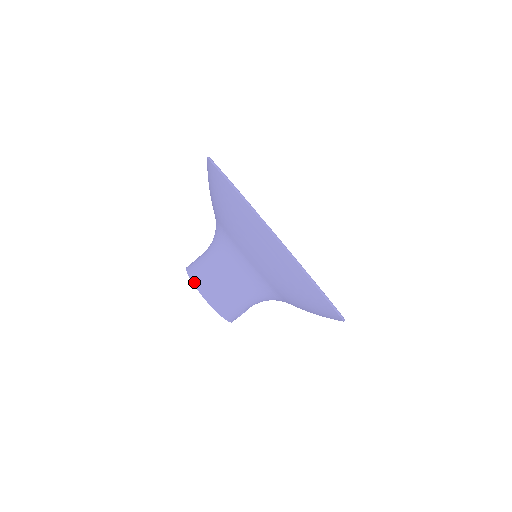
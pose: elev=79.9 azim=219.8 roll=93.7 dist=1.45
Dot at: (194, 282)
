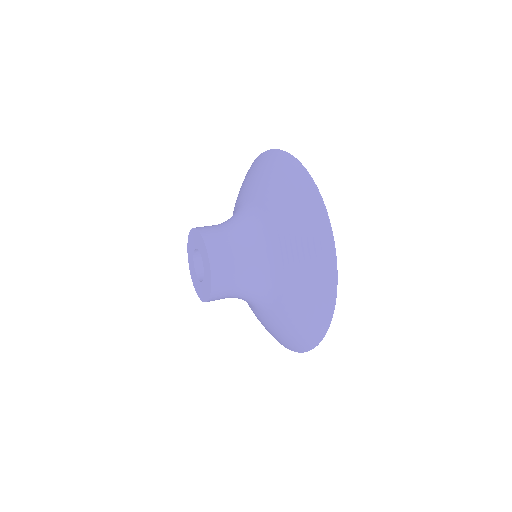
Dot at: (213, 281)
